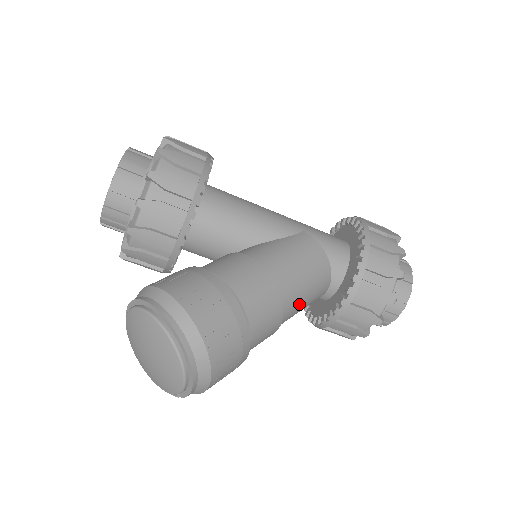
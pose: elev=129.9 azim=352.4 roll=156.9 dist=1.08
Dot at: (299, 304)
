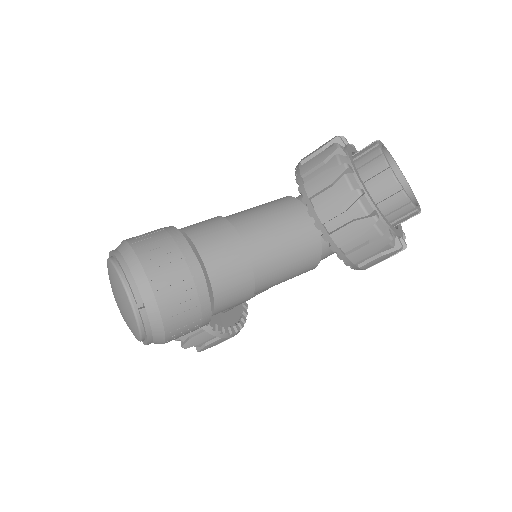
Dot at: (261, 221)
